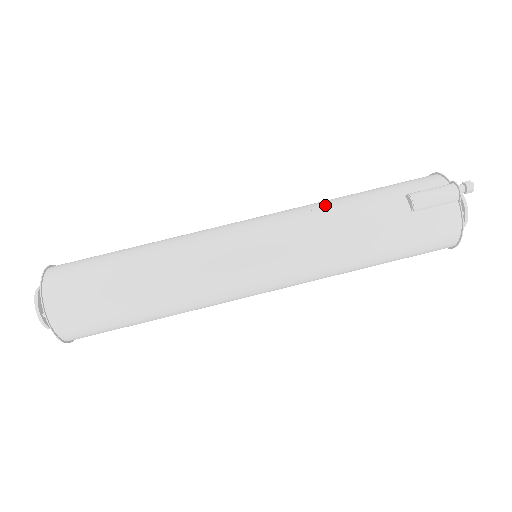
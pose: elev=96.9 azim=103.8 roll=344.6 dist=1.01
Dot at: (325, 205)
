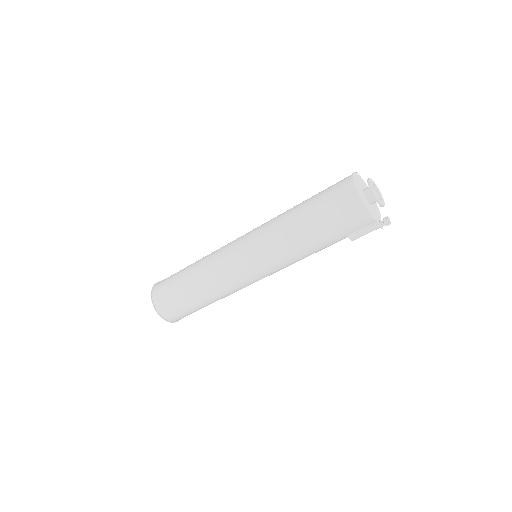
Dot at: (298, 254)
